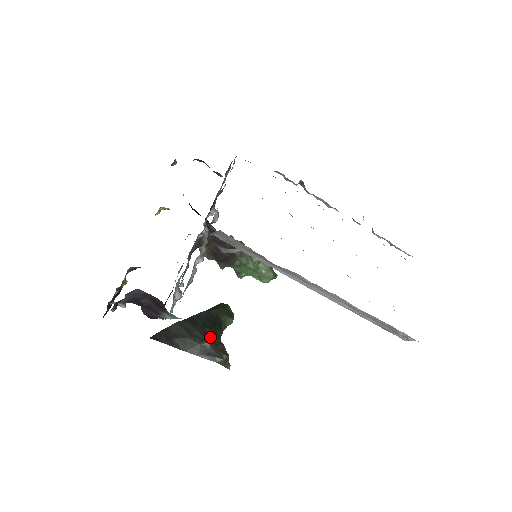
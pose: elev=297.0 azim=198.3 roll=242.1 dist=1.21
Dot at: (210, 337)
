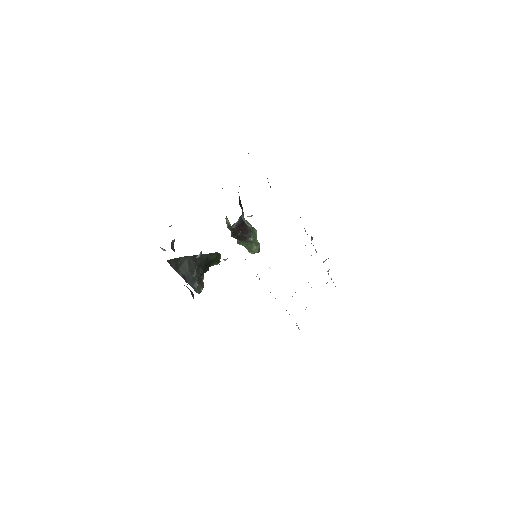
Dot at: (200, 275)
